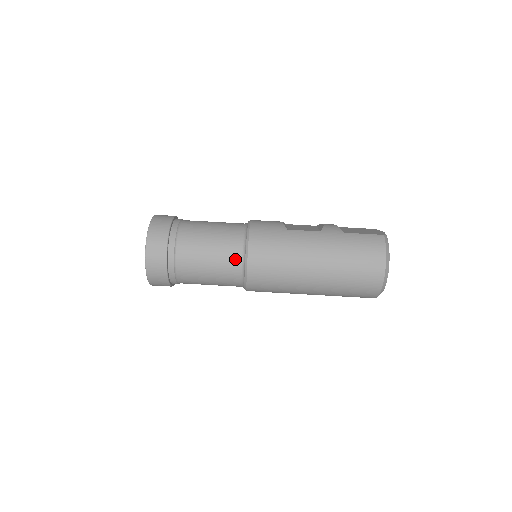
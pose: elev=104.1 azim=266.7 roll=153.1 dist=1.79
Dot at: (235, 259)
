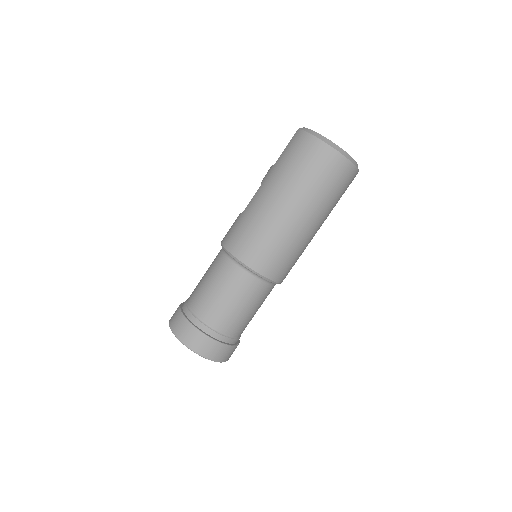
Dot at: (235, 272)
